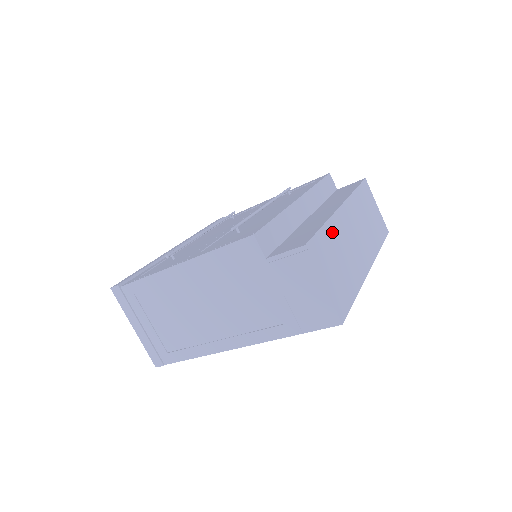
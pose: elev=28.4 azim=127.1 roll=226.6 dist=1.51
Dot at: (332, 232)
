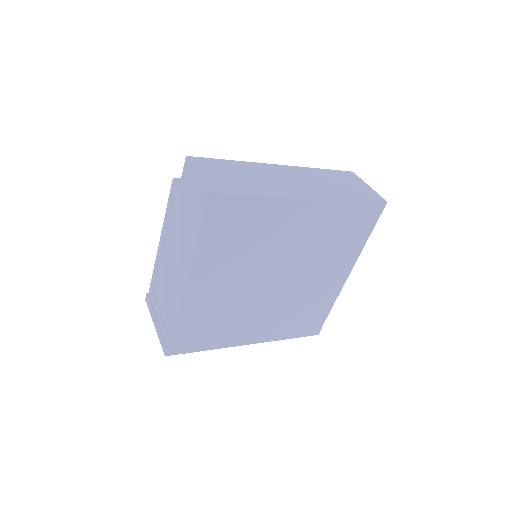
Dot at: (243, 166)
